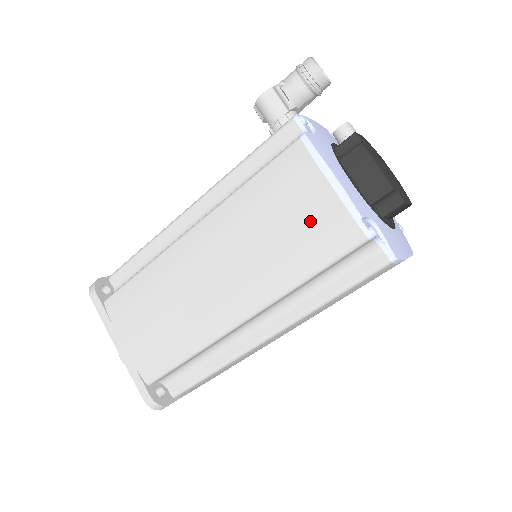
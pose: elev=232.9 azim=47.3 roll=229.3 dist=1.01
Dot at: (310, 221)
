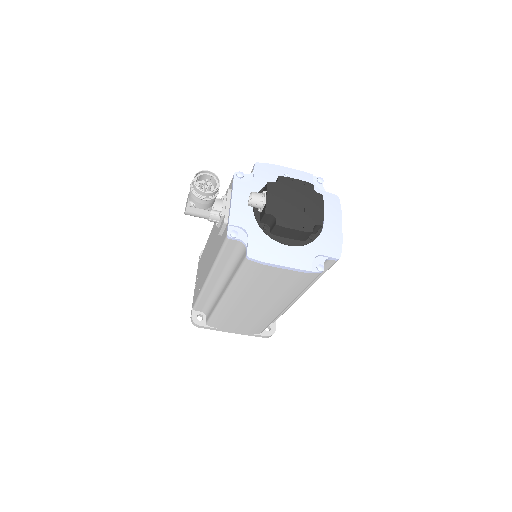
Dot at: (286, 280)
